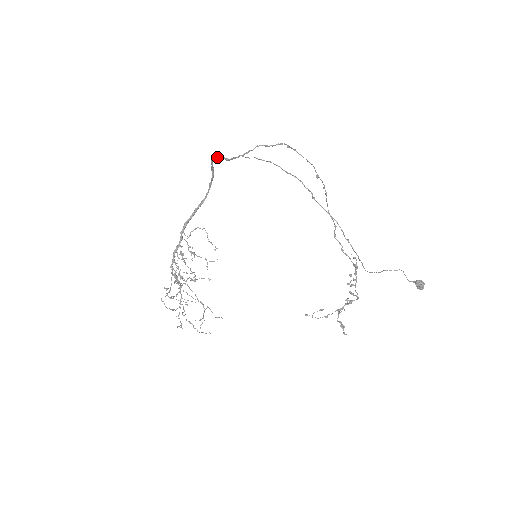
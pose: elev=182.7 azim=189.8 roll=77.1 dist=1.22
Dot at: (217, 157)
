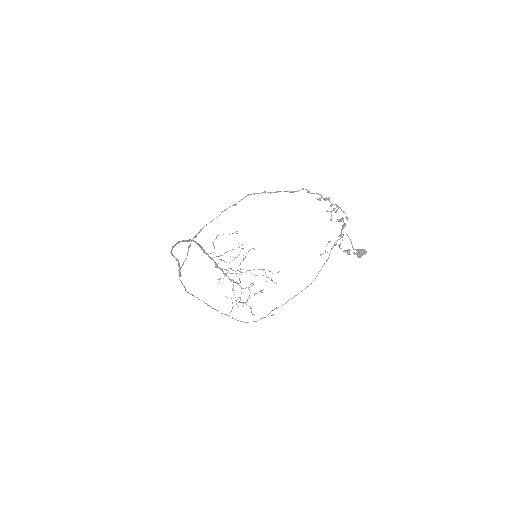
Dot at: occluded
